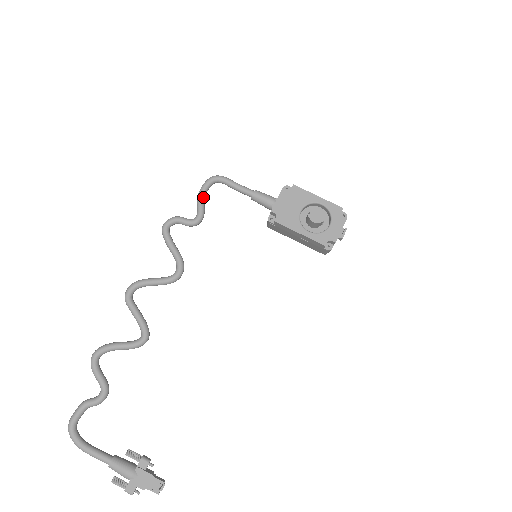
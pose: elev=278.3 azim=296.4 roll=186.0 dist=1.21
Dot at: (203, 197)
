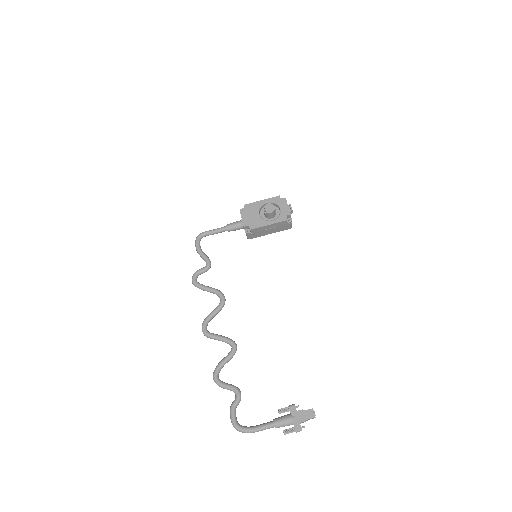
Dot at: (201, 251)
